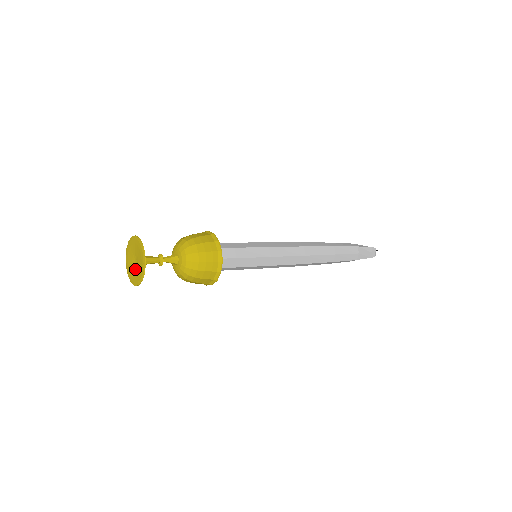
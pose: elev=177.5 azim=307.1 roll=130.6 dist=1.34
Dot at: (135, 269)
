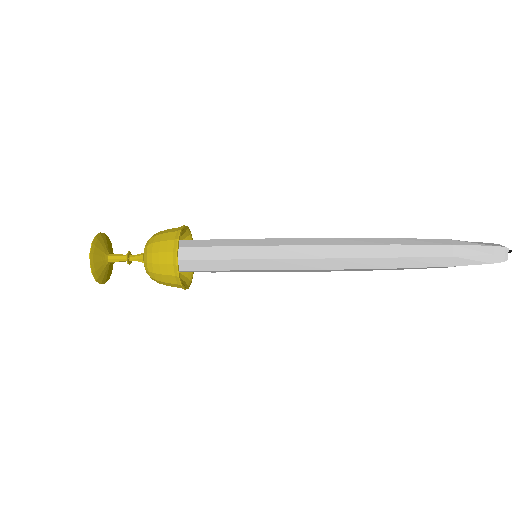
Dot at: occluded
